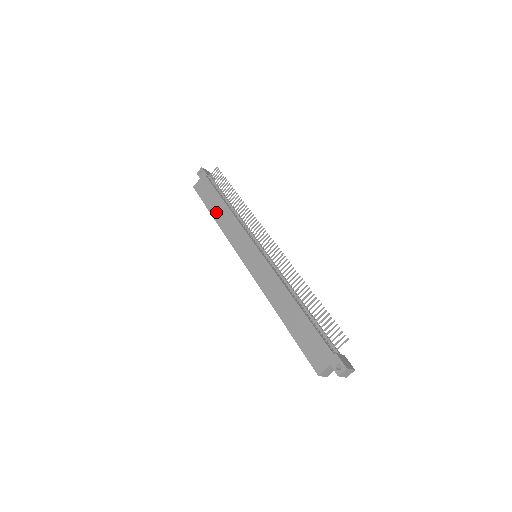
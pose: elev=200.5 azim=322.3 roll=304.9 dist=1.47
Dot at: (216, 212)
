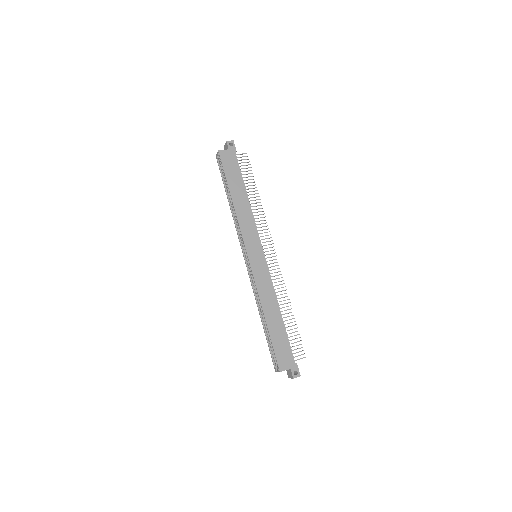
Dot at: (236, 194)
